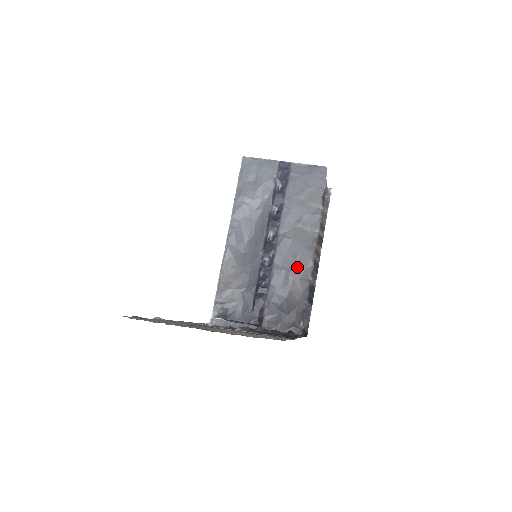
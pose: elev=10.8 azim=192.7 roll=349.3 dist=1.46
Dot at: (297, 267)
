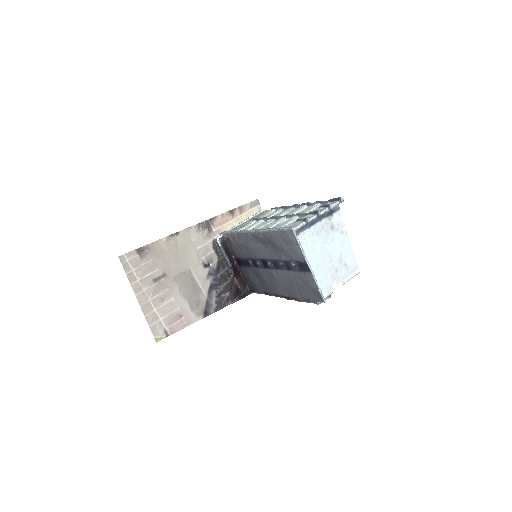
Dot at: (269, 284)
